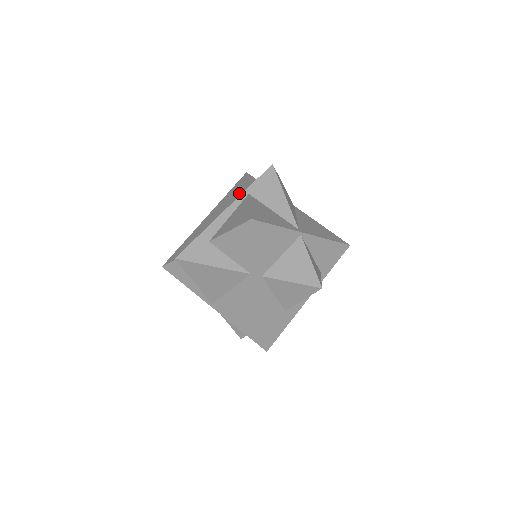
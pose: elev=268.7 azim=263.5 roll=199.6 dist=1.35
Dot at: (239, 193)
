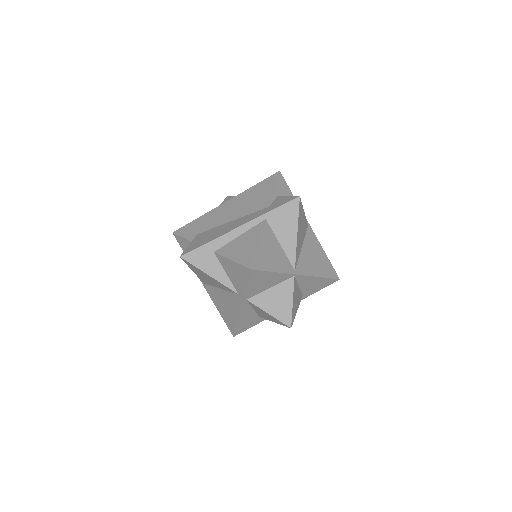
Dot at: (260, 204)
